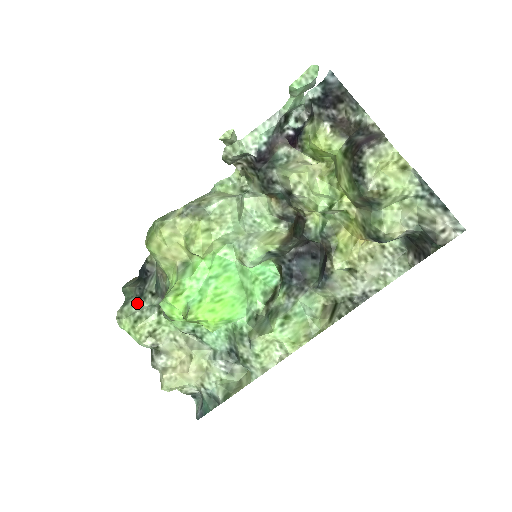
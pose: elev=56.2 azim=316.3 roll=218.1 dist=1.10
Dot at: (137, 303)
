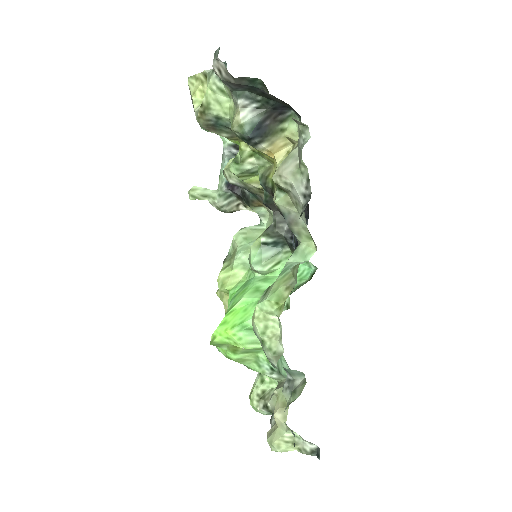
Dot at: occluded
